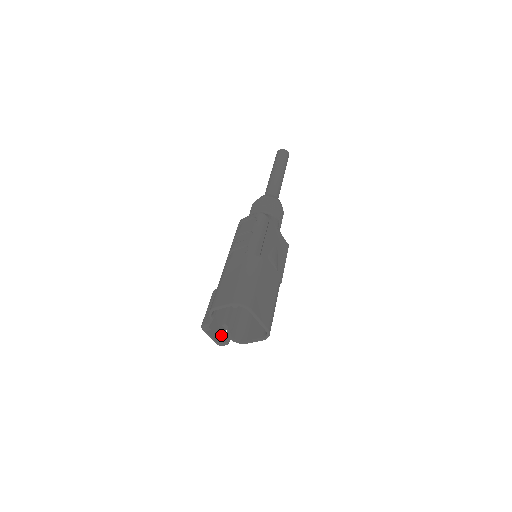
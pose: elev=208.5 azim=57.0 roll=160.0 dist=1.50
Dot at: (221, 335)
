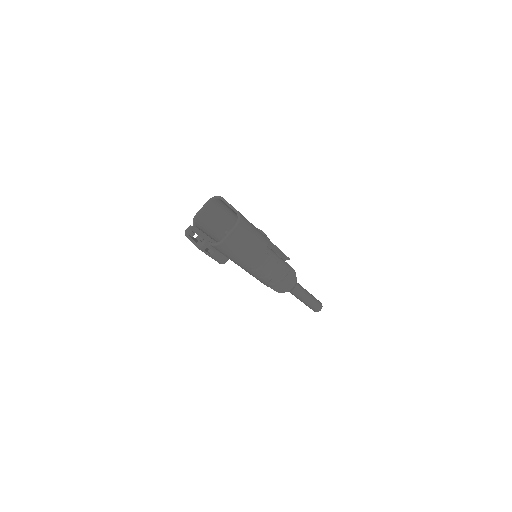
Dot at: occluded
